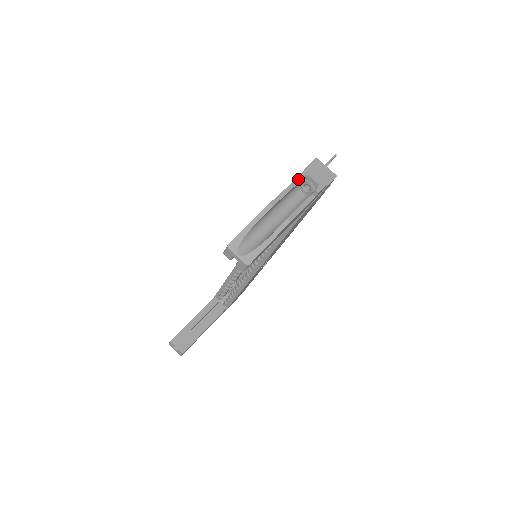
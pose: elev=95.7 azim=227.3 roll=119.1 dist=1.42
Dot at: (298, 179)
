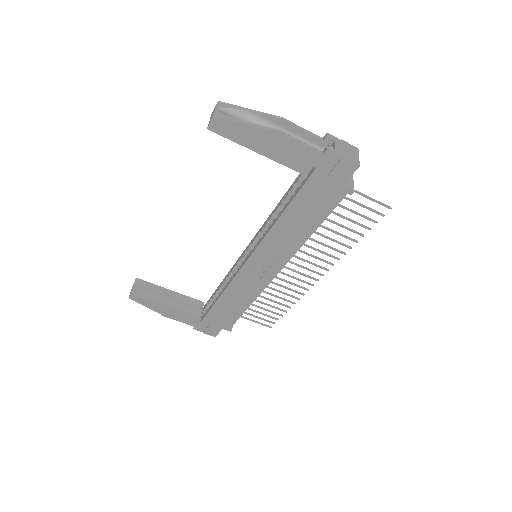
Dot at: (324, 137)
